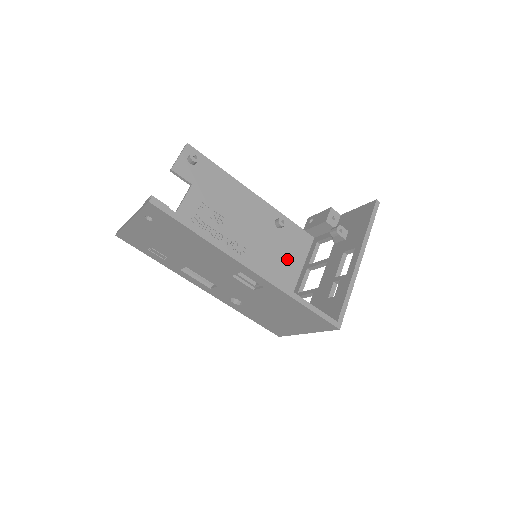
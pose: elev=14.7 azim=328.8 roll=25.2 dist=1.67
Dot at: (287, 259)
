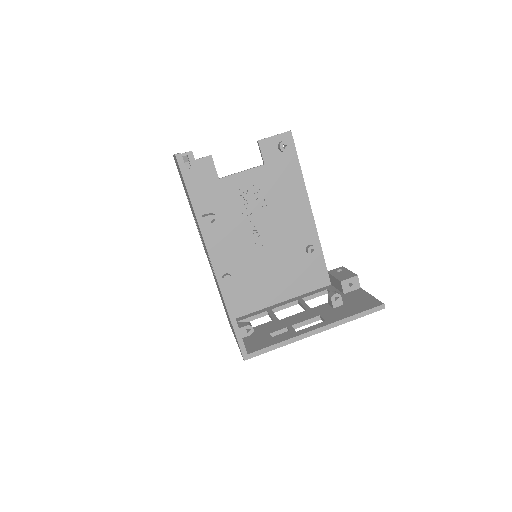
Dot at: (290, 279)
